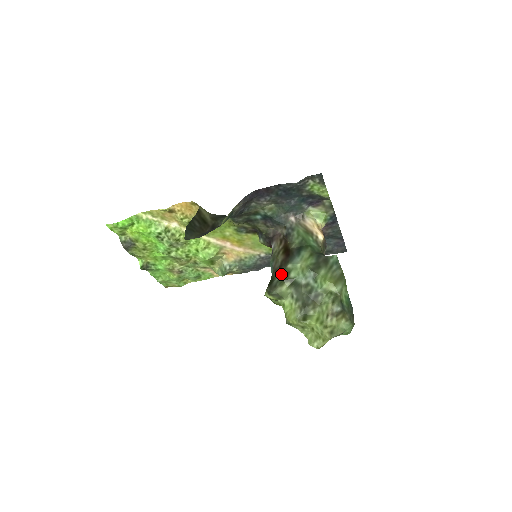
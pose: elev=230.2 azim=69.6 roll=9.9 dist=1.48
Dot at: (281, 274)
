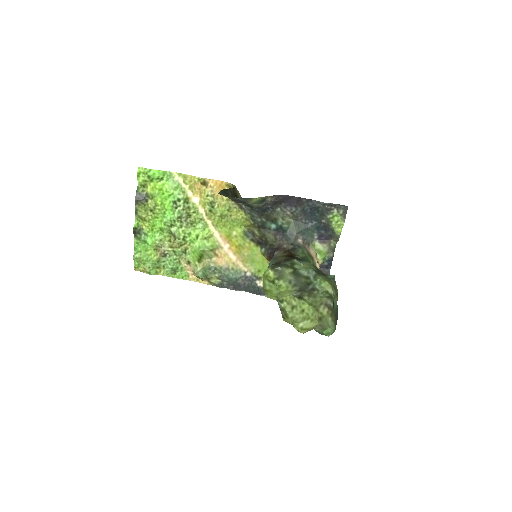
Dot at: (286, 262)
